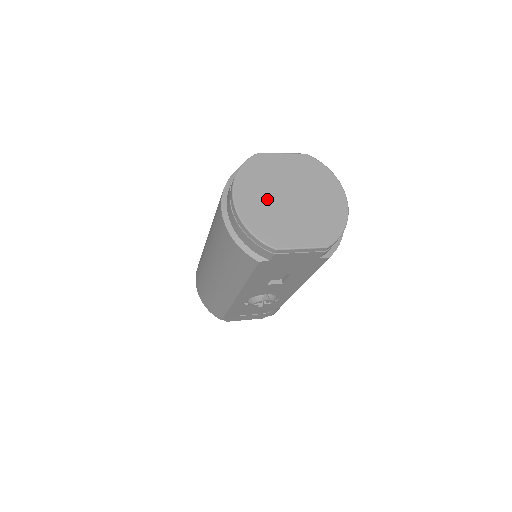
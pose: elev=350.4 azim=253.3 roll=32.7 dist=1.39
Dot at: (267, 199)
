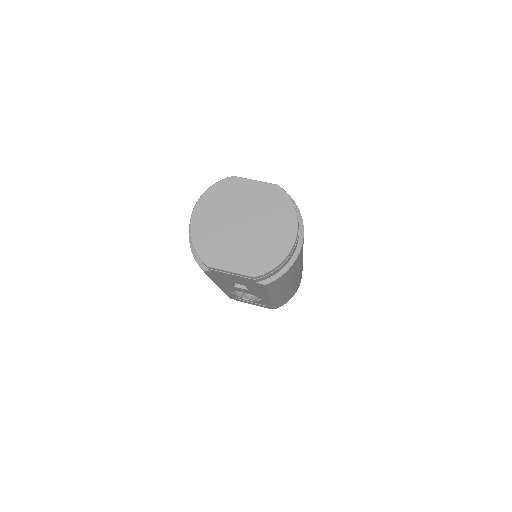
Dot at: (220, 220)
